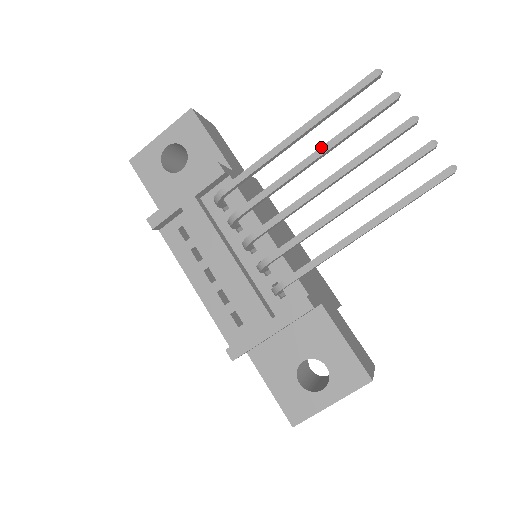
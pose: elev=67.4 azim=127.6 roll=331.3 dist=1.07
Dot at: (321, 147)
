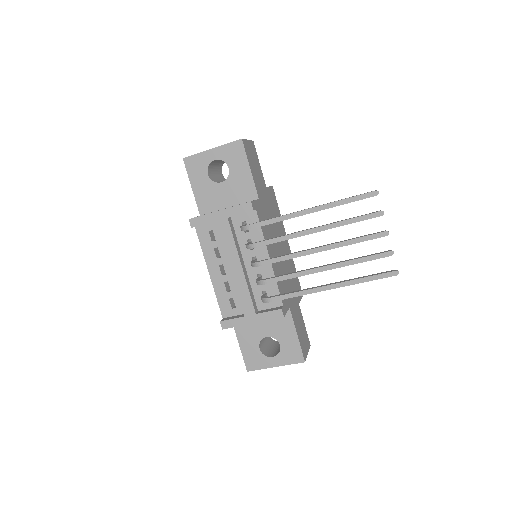
Dot at: (323, 226)
